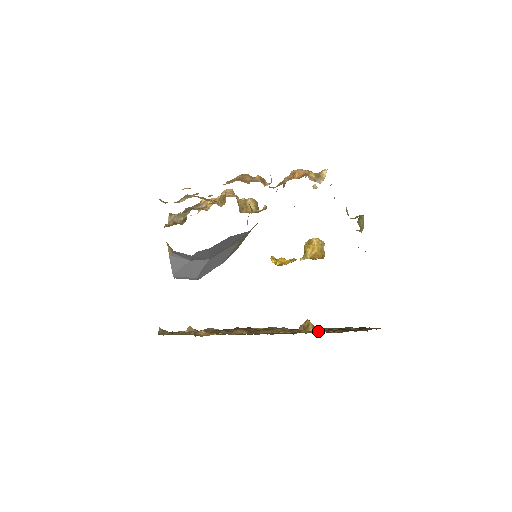
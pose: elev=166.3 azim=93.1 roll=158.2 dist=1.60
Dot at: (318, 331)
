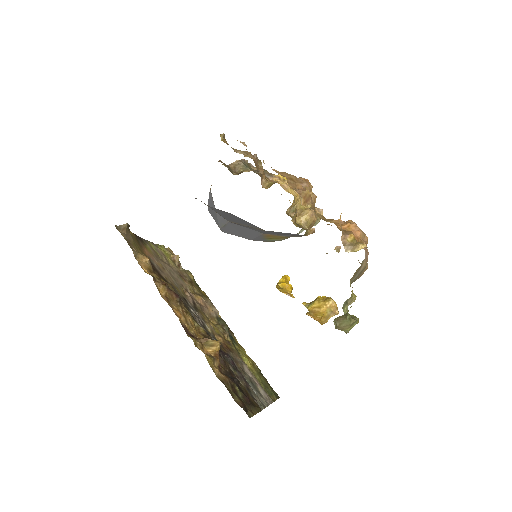
Dot at: (232, 363)
